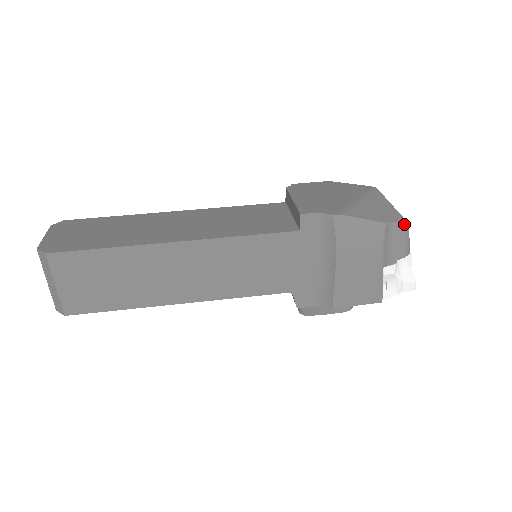
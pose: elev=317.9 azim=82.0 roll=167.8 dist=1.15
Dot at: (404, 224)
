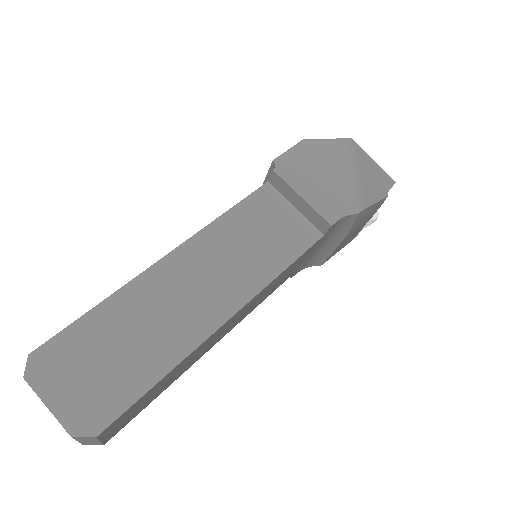
Dot at: occluded
